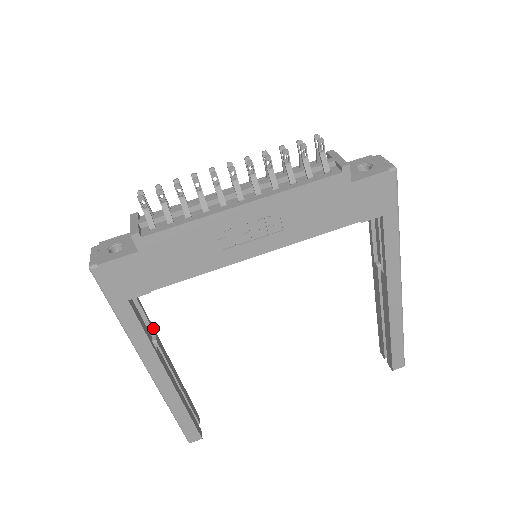
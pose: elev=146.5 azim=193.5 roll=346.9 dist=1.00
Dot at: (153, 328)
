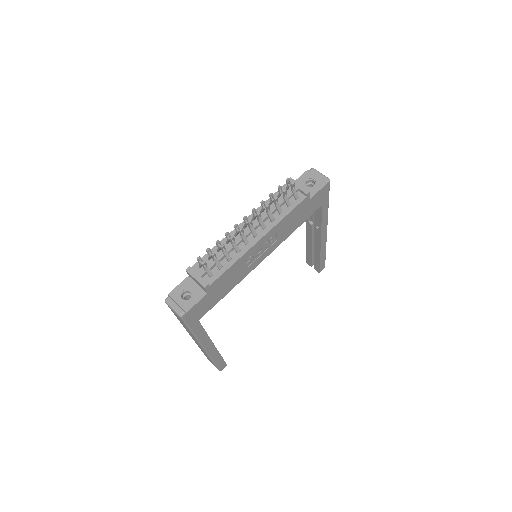
Dot at: occluded
